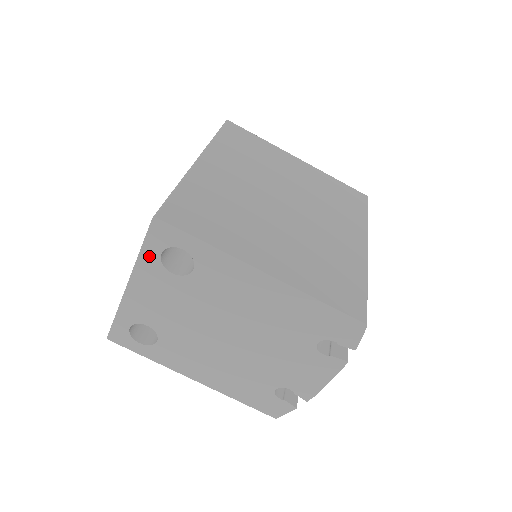
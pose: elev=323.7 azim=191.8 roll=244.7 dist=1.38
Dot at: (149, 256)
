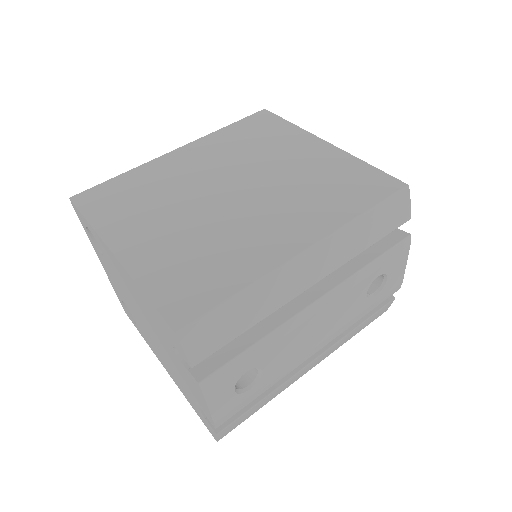
Dot at: (88, 235)
